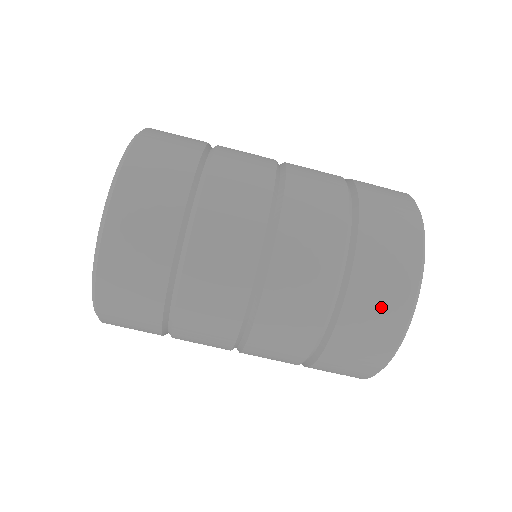
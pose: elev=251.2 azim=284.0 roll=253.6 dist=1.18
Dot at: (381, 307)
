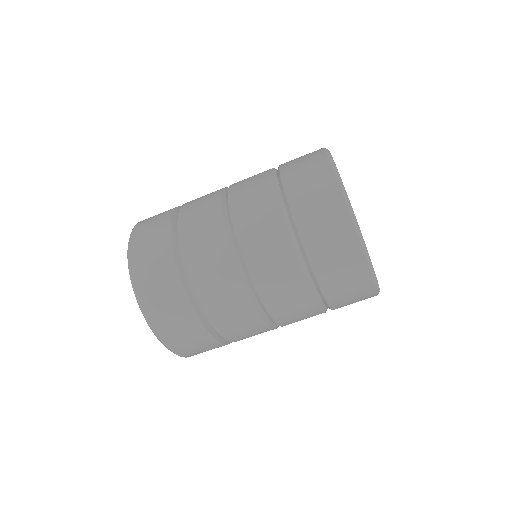
Dot at: (356, 300)
